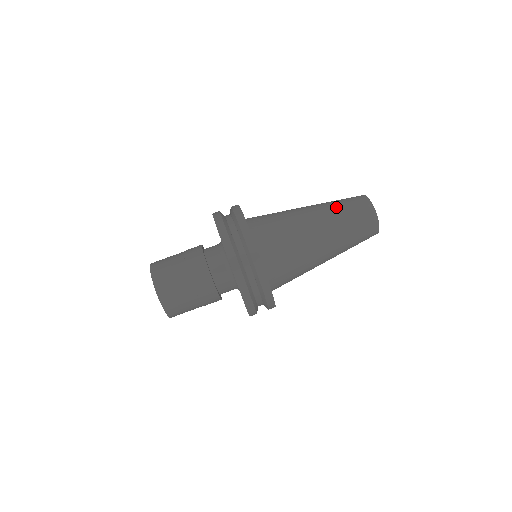
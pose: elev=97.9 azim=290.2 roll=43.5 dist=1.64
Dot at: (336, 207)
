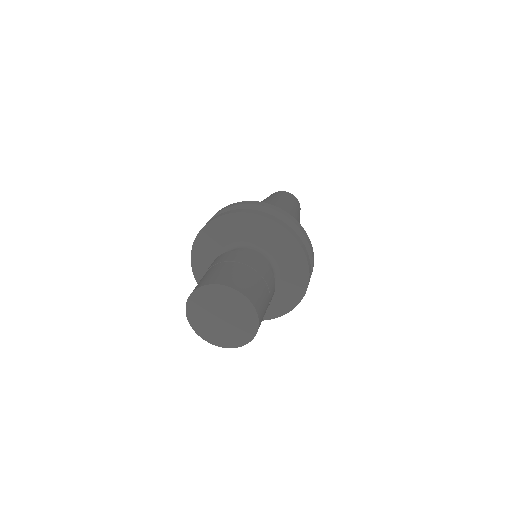
Dot at: (273, 197)
